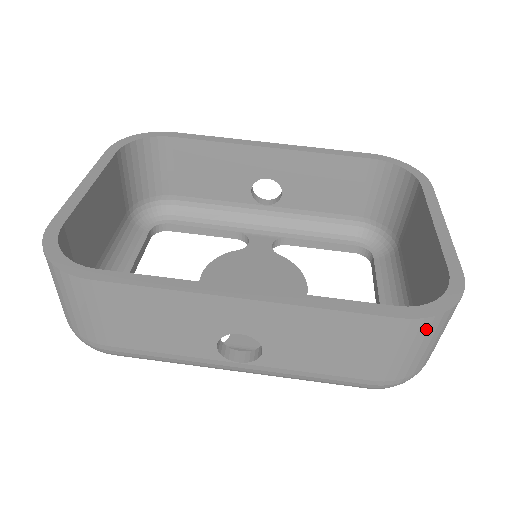
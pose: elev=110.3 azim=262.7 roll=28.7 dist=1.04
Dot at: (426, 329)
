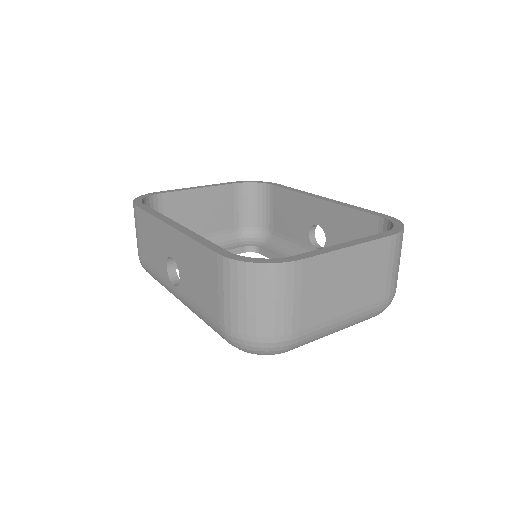
Dot at: (236, 274)
